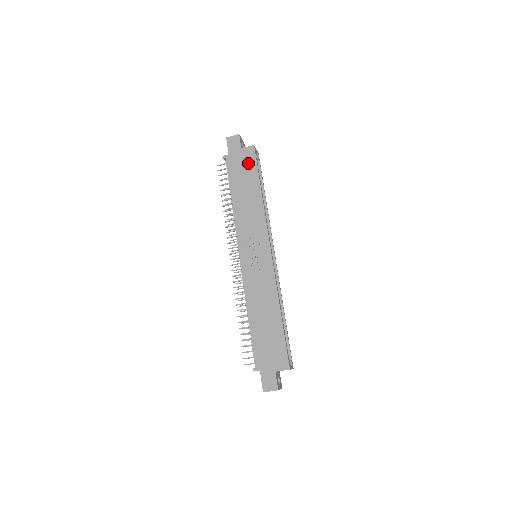
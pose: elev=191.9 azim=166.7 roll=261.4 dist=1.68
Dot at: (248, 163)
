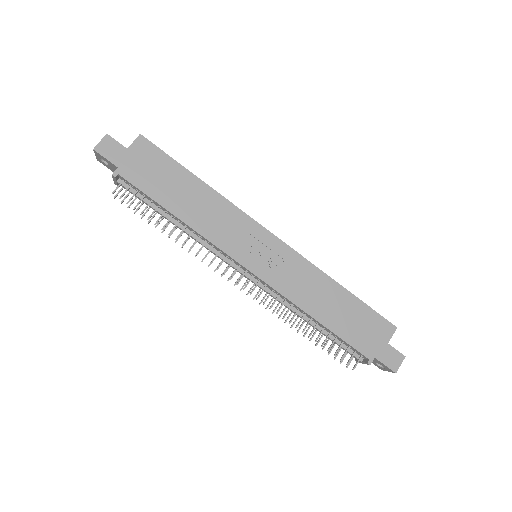
Dot at: (154, 160)
